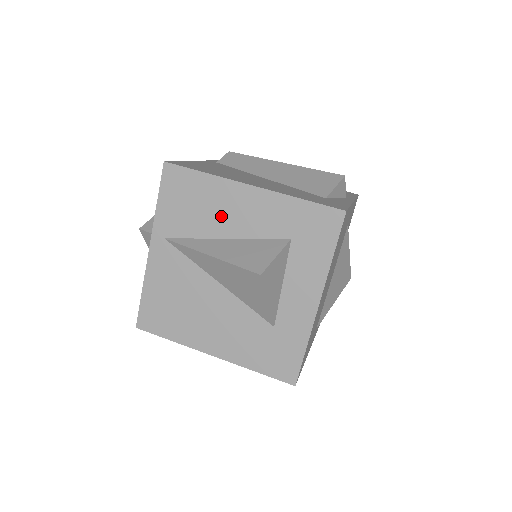
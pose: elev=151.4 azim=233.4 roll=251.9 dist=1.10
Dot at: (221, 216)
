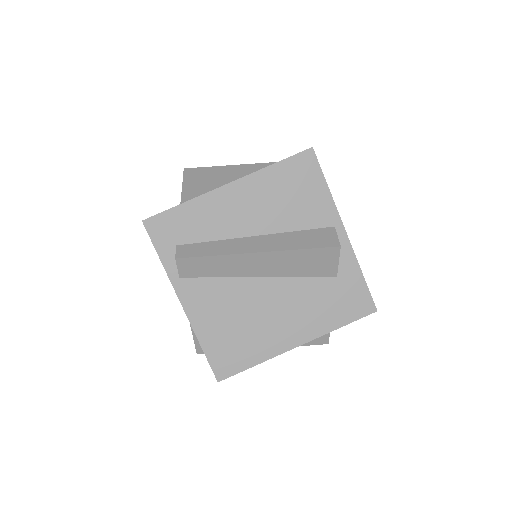
Dot at: occluded
